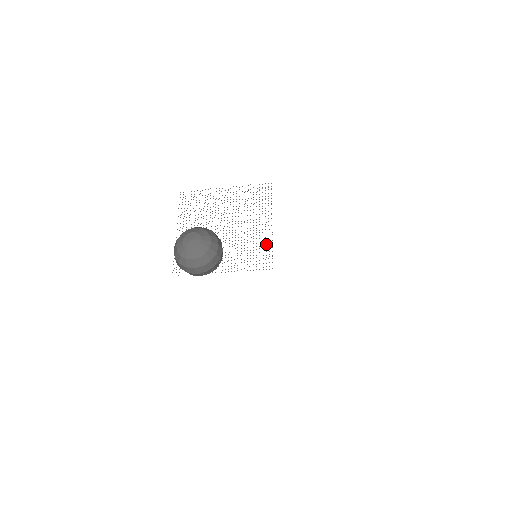
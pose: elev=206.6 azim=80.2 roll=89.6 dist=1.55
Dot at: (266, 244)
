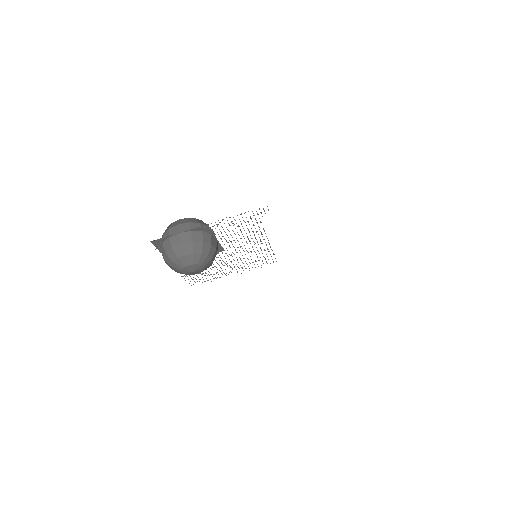
Dot at: occluded
